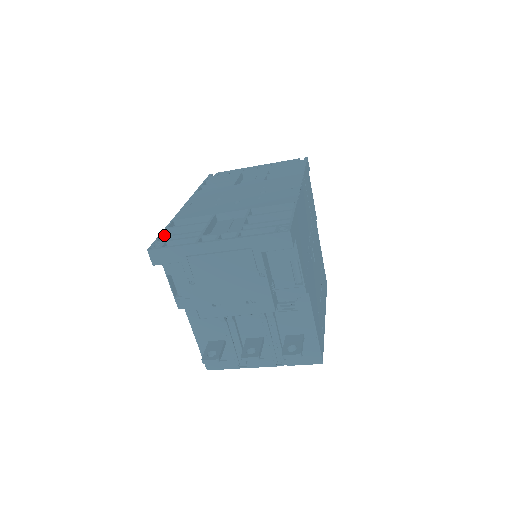
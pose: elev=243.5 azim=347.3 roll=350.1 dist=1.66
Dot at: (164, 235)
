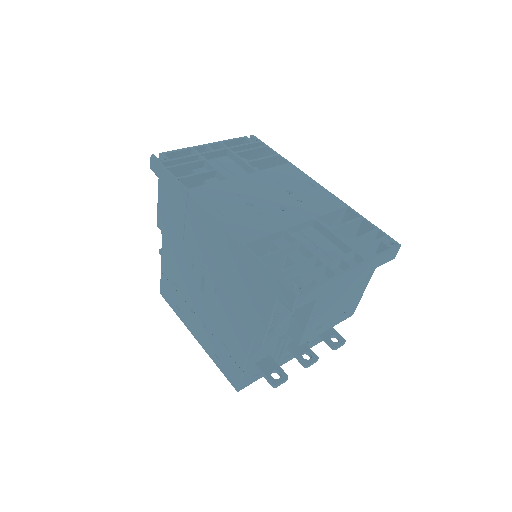
Dot at: (266, 269)
